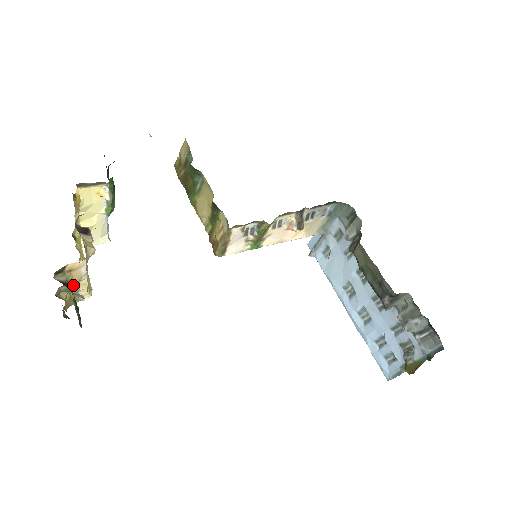
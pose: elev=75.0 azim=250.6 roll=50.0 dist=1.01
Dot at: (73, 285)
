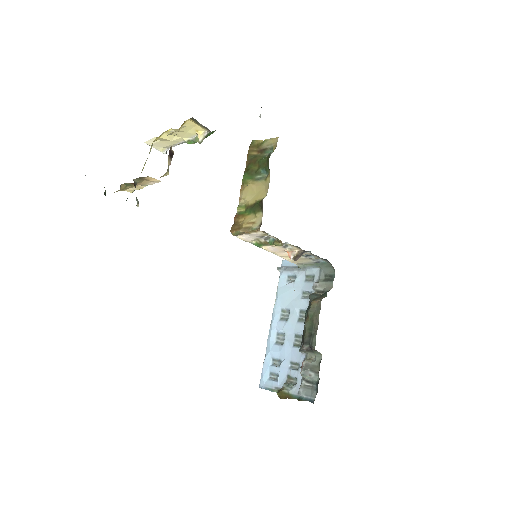
Dot at: occluded
